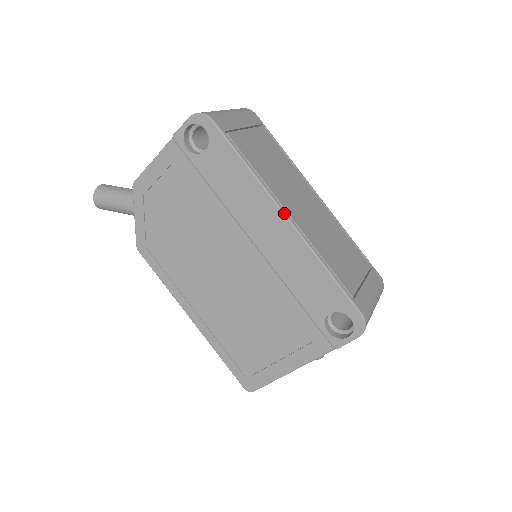
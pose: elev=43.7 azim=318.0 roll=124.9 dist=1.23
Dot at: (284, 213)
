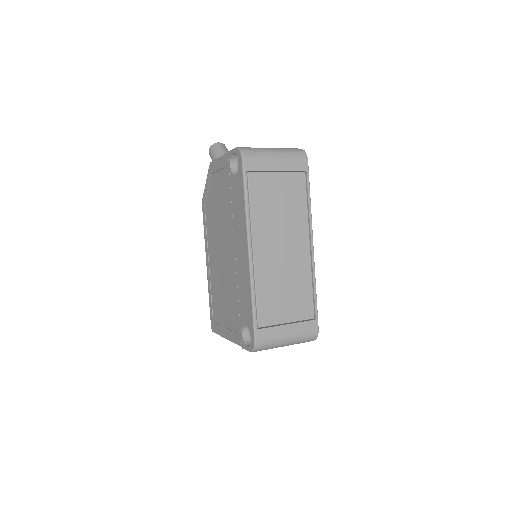
Dot at: (248, 247)
